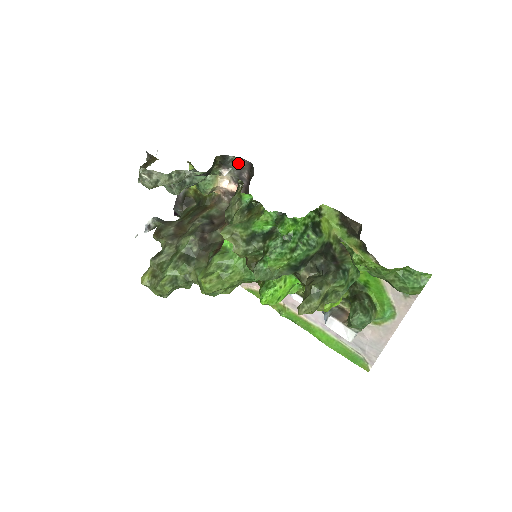
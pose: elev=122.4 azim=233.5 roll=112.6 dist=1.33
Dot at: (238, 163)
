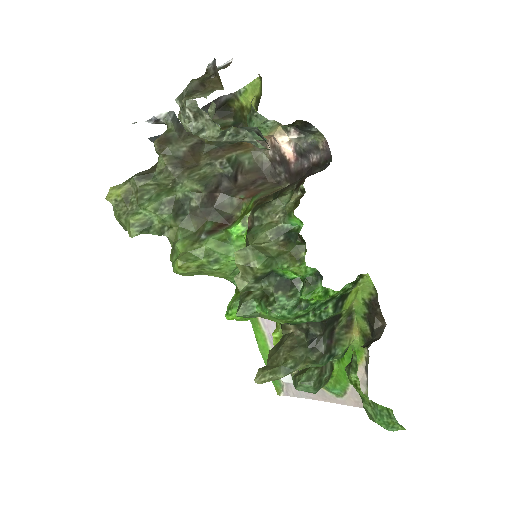
Dot at: (317, 138)
